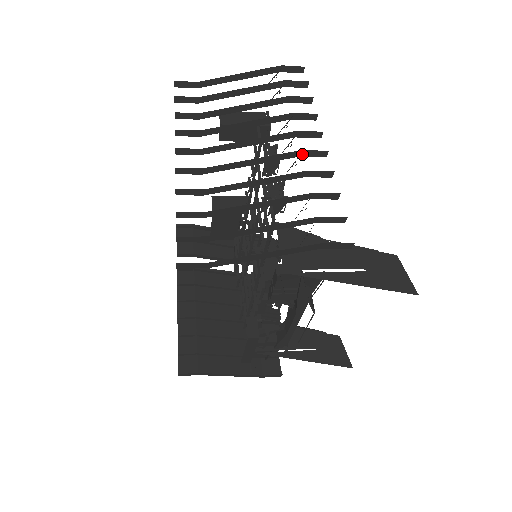
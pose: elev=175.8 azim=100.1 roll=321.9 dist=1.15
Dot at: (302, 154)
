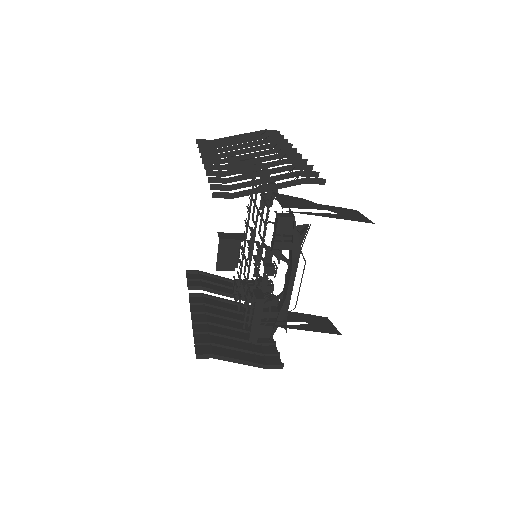
Dot at: (286, 156)
